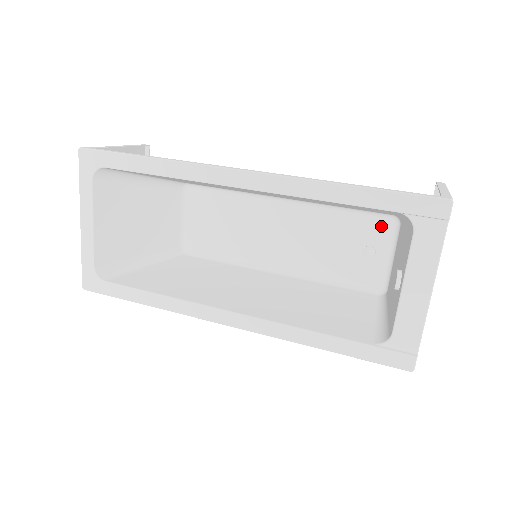
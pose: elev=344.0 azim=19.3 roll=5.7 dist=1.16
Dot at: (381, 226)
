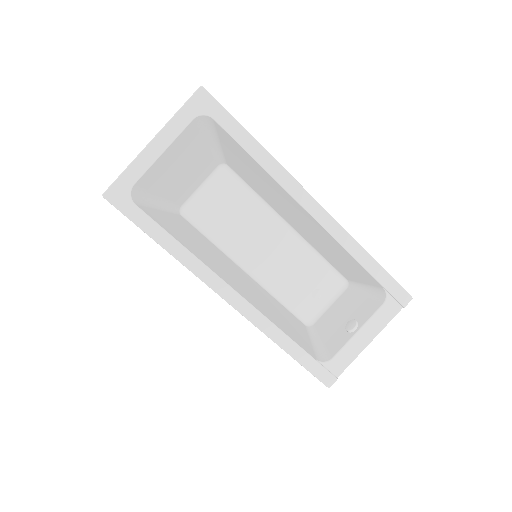
Dot at: (334, 282)
